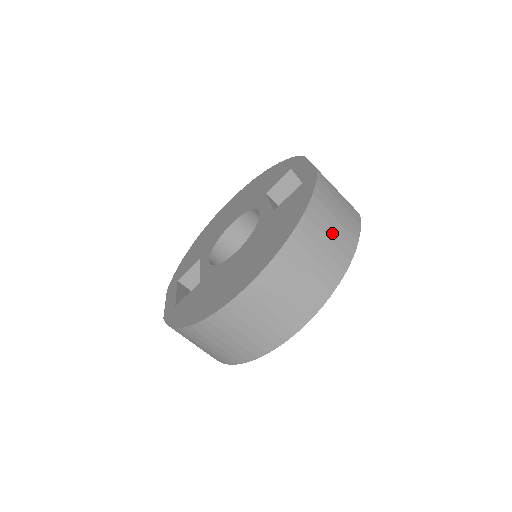
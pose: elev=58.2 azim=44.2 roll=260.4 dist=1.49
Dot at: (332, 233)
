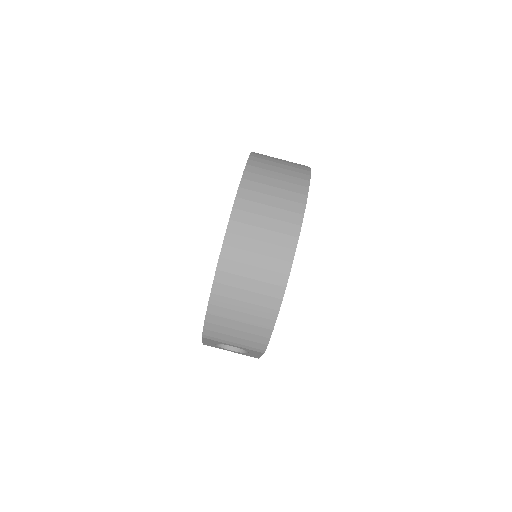
Dot at: (282, 162)
